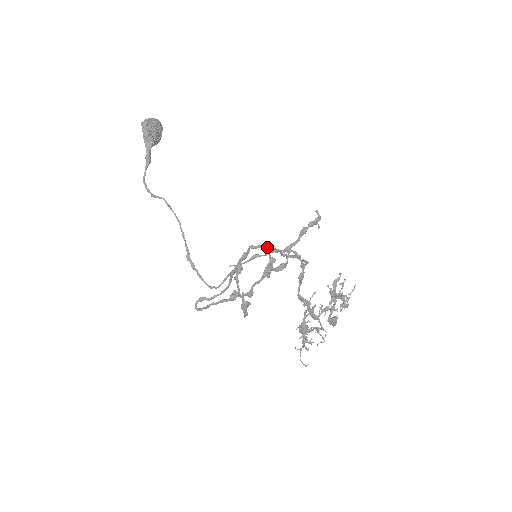
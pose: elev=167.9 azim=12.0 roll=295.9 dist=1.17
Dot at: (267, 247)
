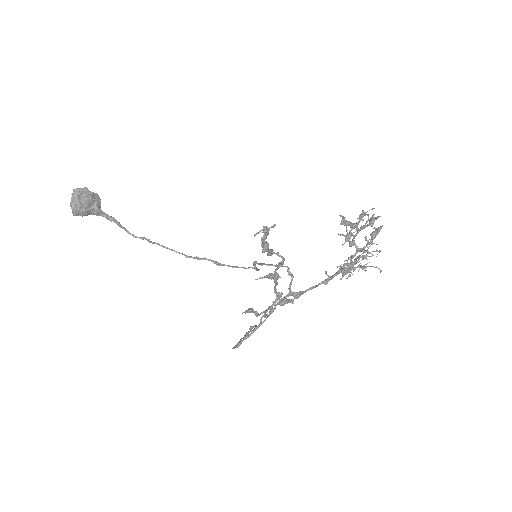
Dot at: occluded
